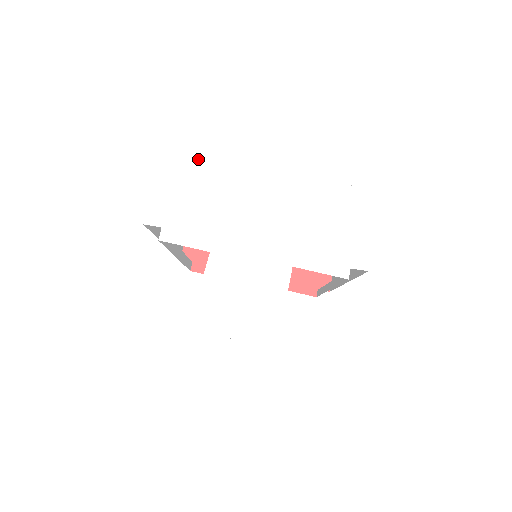
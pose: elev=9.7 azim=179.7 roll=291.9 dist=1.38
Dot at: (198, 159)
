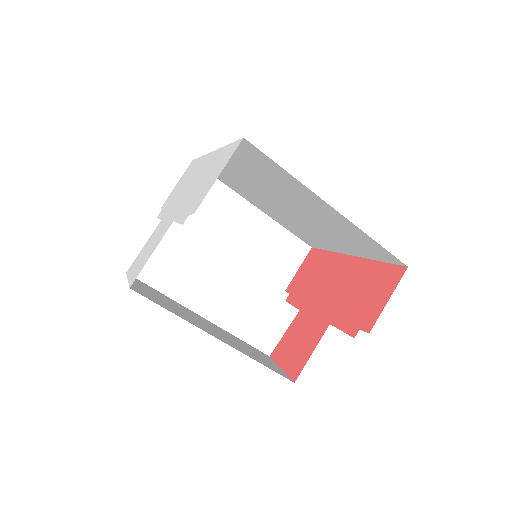
Dot at: (197, 160)
